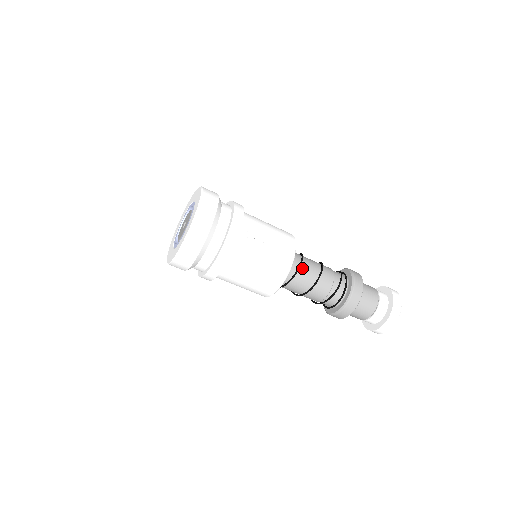
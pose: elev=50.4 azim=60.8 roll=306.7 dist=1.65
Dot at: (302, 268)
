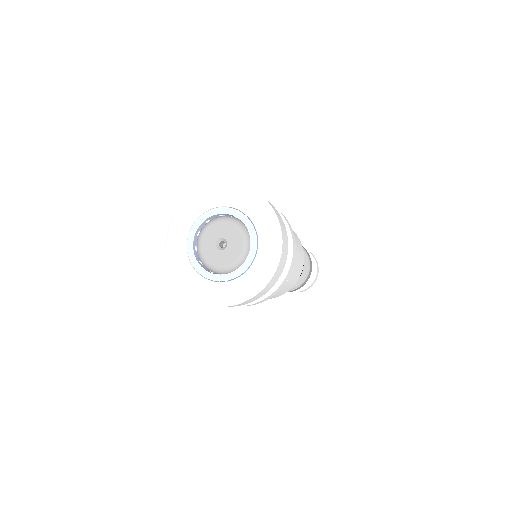
Dot at: occluded
